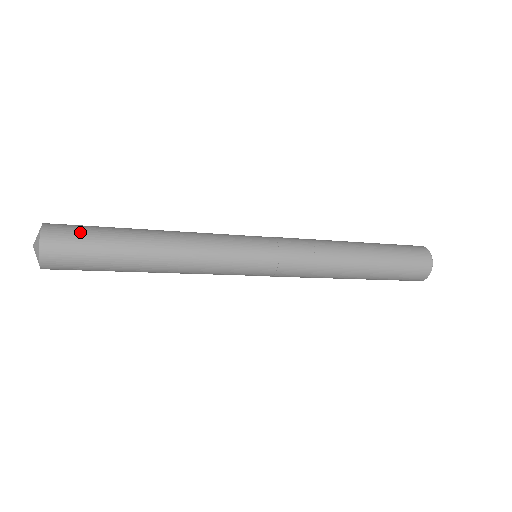
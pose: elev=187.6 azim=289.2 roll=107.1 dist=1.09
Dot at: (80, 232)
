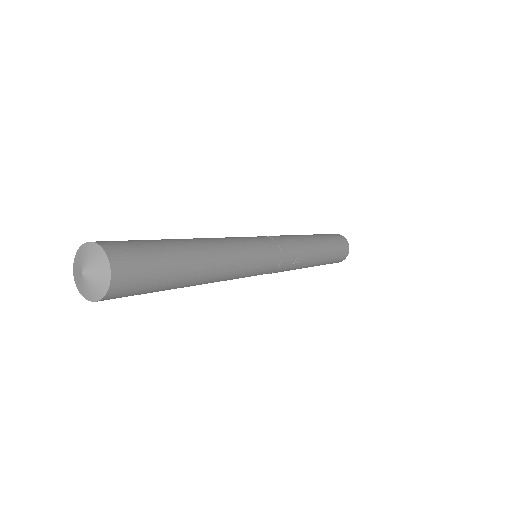
Dot at: (147, 272)
